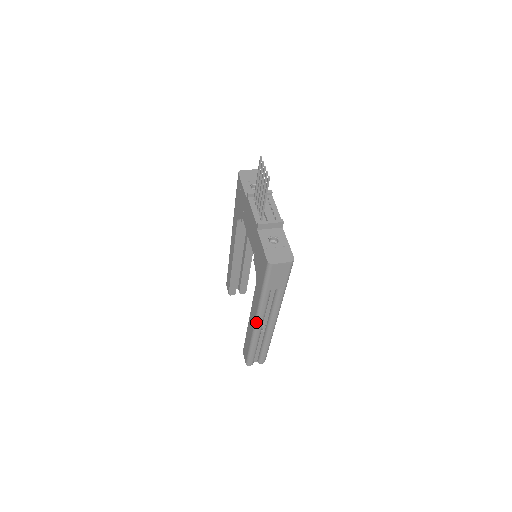
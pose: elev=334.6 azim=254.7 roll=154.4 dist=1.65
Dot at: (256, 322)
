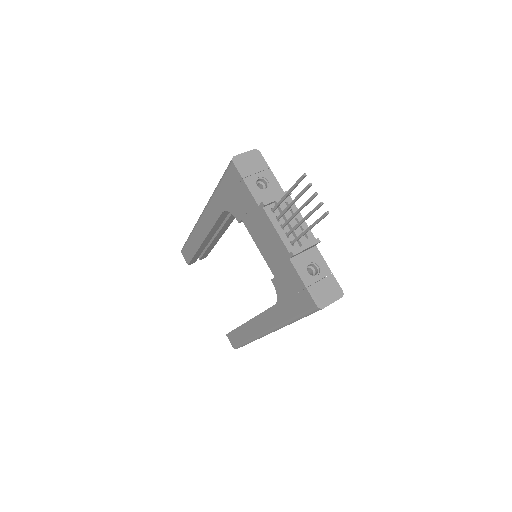
Dot at: (268, 333)
